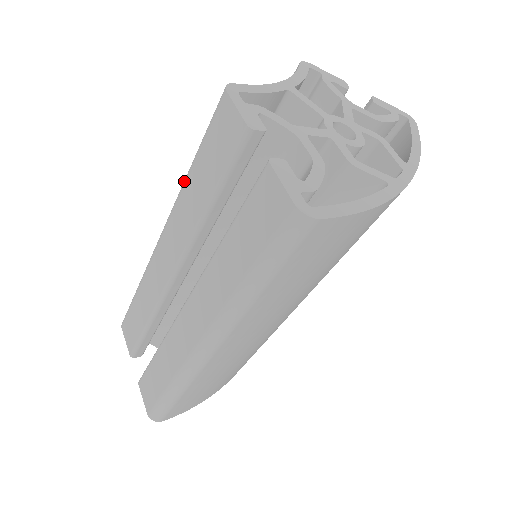
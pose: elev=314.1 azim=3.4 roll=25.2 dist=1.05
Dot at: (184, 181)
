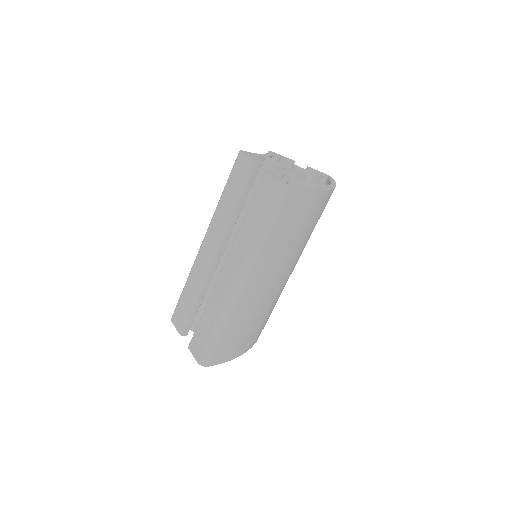
Dot at: (218, 203)
